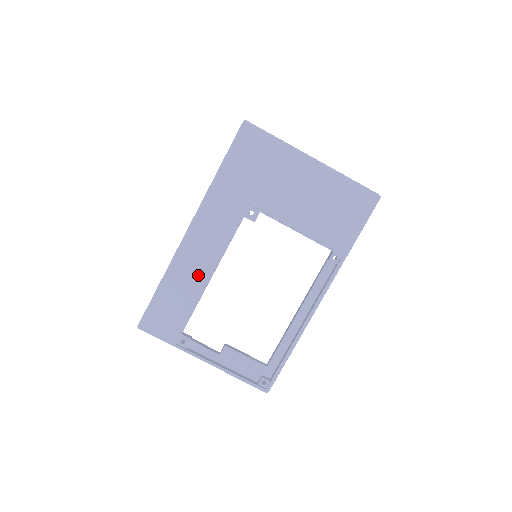
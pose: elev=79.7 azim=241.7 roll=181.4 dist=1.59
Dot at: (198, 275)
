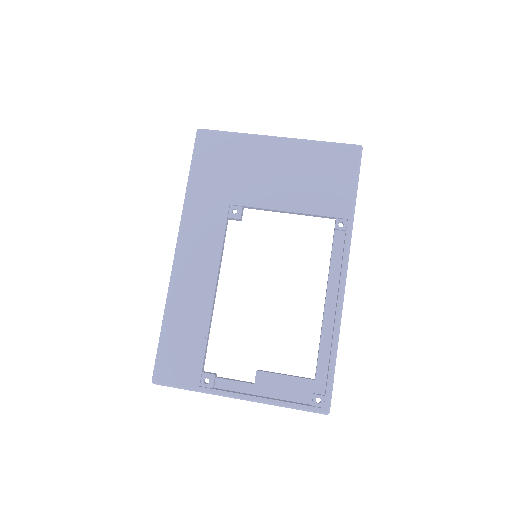
Dot at: (200, 297)
